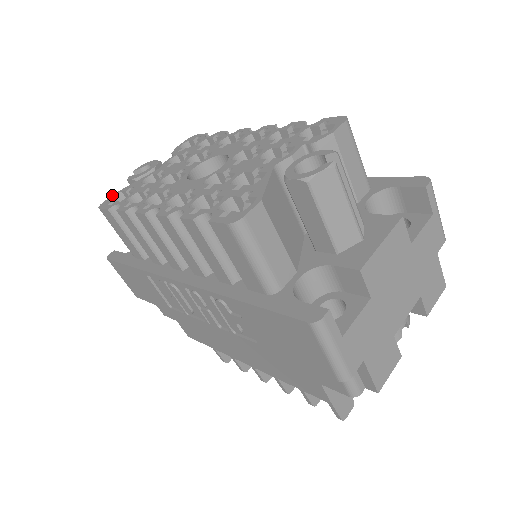
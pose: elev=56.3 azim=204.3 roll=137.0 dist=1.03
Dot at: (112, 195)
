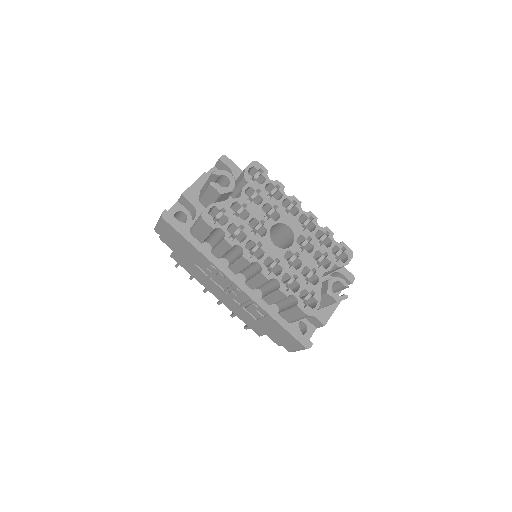
Dot at: (208, 206)
